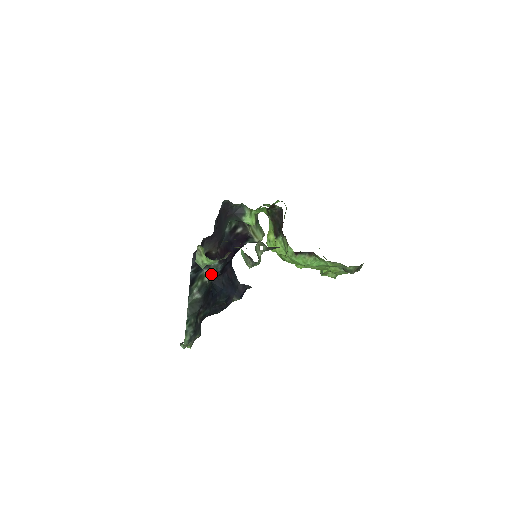
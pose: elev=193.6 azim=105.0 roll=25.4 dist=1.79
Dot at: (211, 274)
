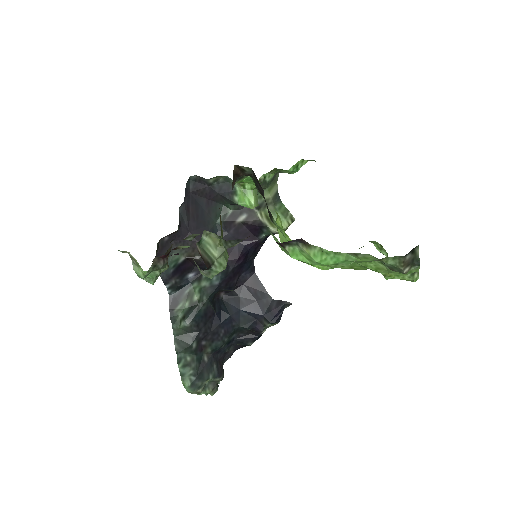
Dot at: (204, 290)
